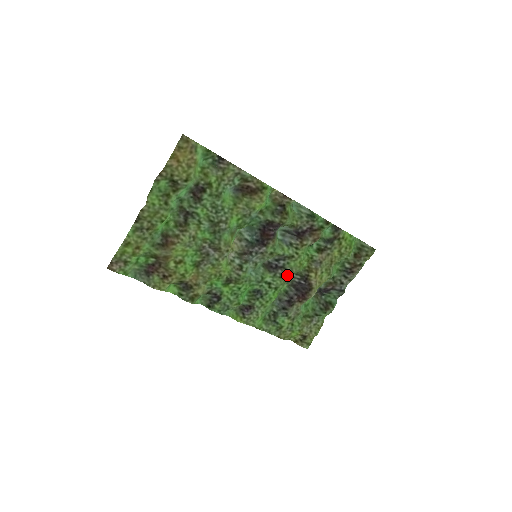
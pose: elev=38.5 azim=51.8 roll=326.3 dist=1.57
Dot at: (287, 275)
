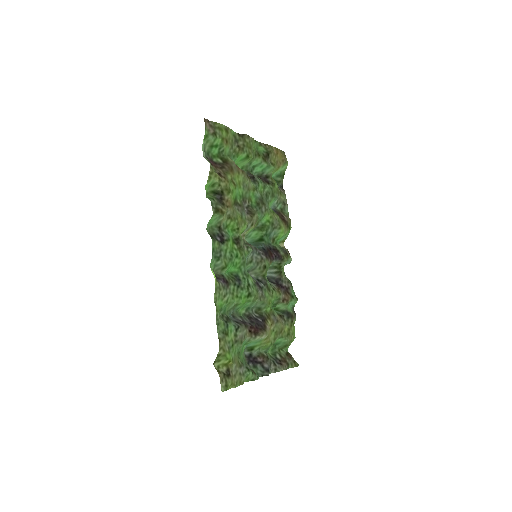
Dot at: (260, 297)
